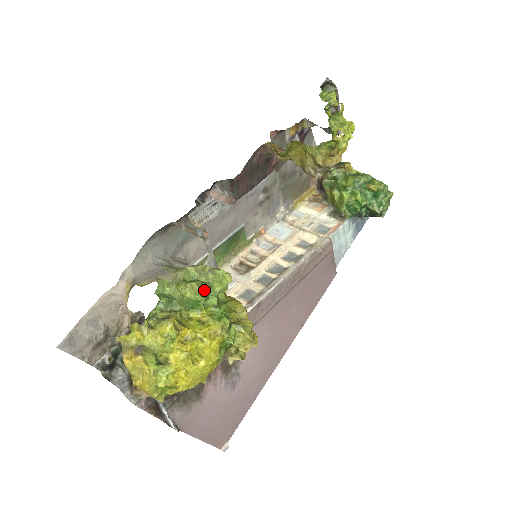
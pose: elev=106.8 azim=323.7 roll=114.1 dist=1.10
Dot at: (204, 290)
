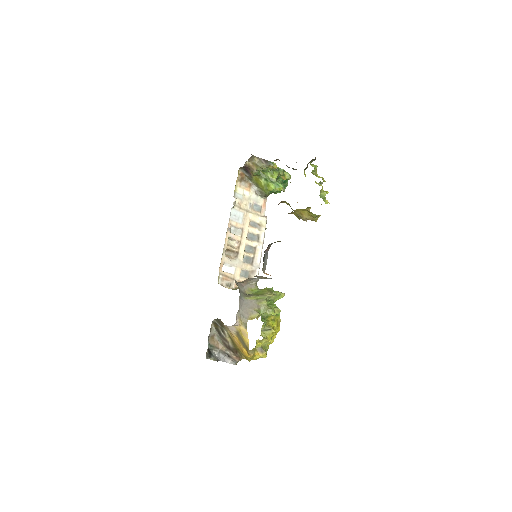
Dot at: occluded
